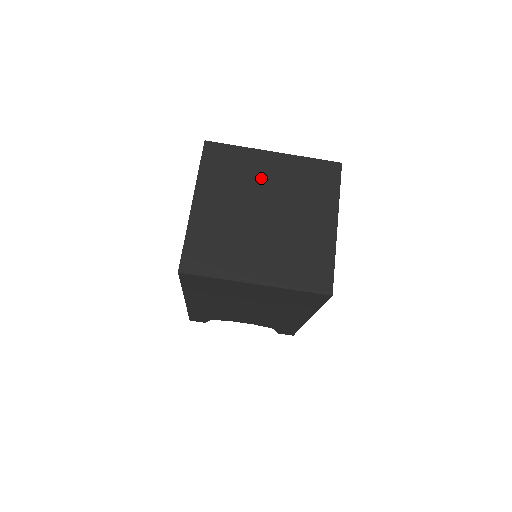
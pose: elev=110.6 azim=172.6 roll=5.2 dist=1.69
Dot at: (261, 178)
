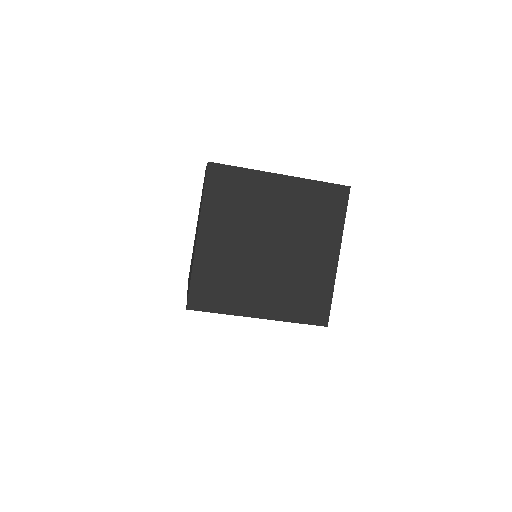
Dot at: (267, 206)
